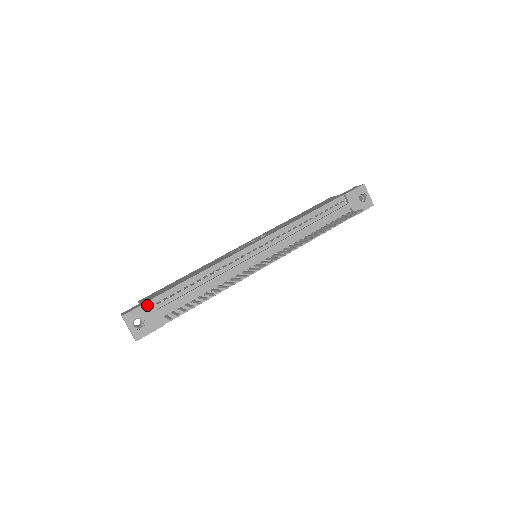
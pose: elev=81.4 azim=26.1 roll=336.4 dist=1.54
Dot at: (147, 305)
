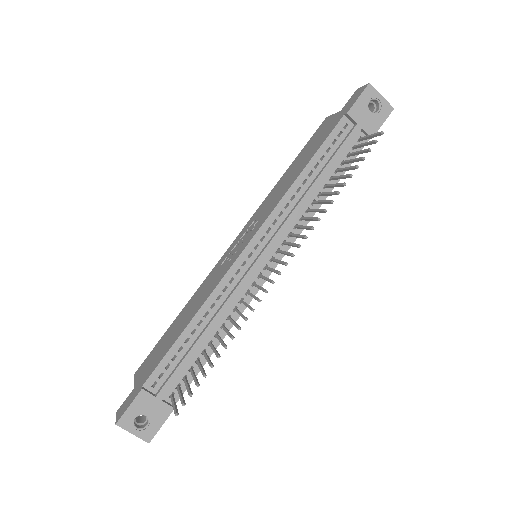
Dot at: (140, 396)
